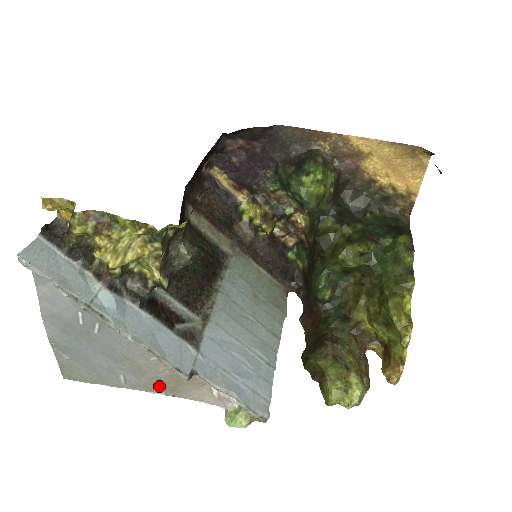
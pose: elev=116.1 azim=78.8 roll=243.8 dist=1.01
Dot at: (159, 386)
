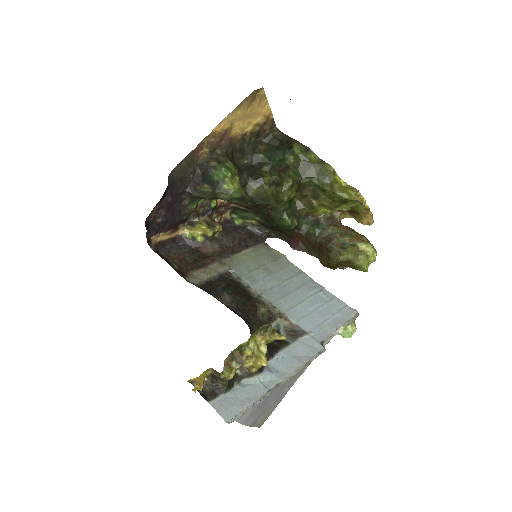
Dot at: (304, 368)
